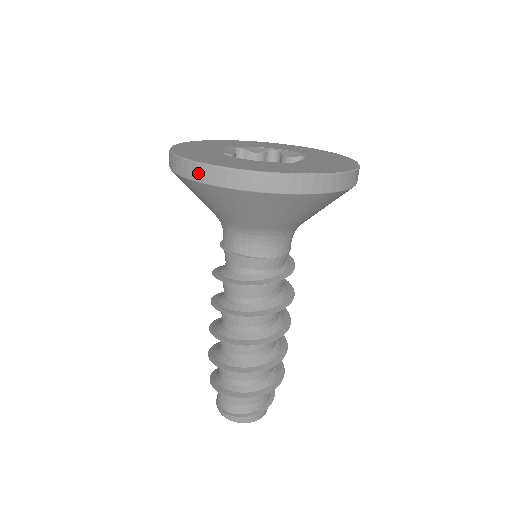
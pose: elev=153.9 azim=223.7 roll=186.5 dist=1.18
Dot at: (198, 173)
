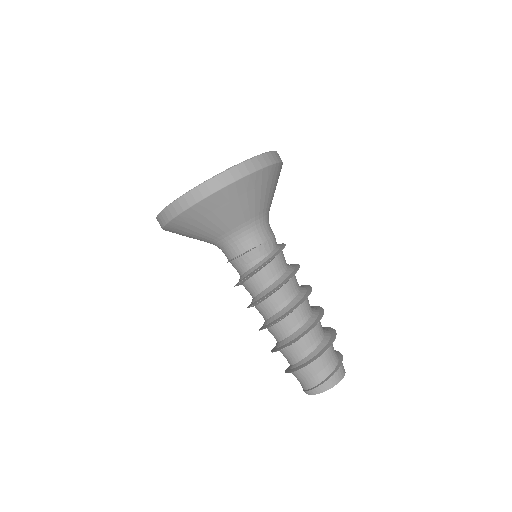
Dot at: (172, 212)
